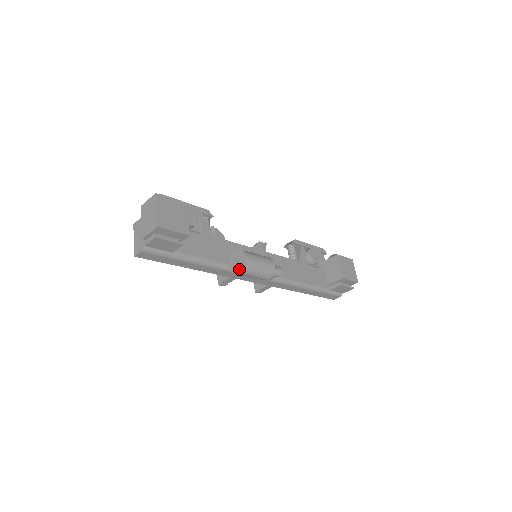
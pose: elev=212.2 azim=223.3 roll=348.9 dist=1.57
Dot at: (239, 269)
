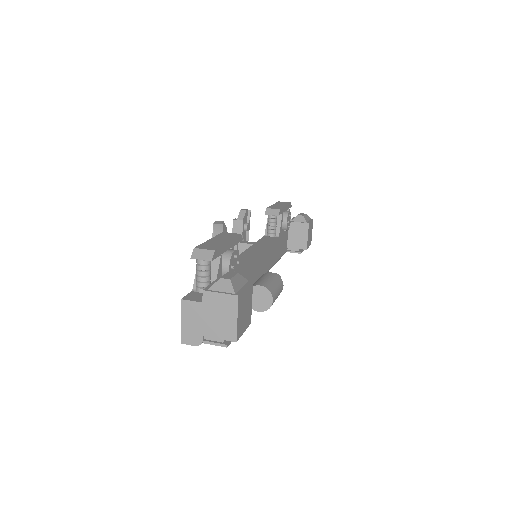
Dot at: (260, 309)
